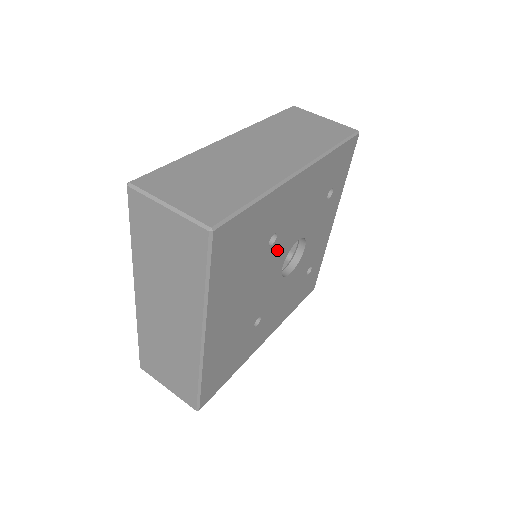
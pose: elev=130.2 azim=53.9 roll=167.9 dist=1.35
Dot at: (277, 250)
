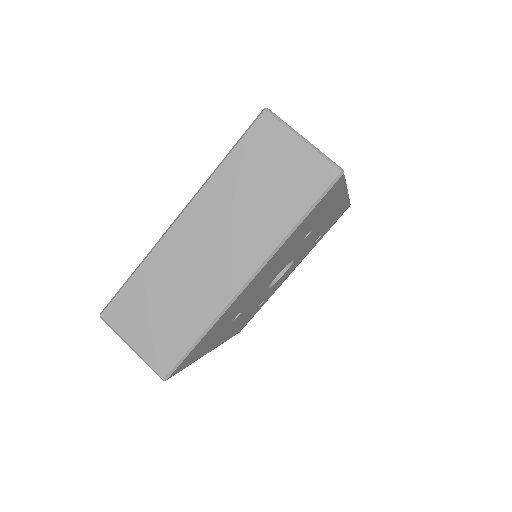
Dot at: (296, 250)
